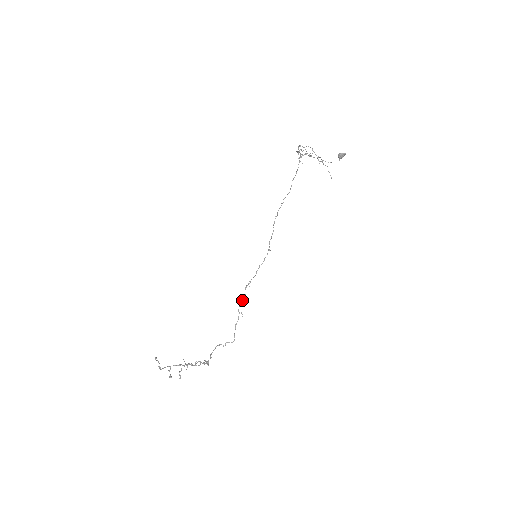
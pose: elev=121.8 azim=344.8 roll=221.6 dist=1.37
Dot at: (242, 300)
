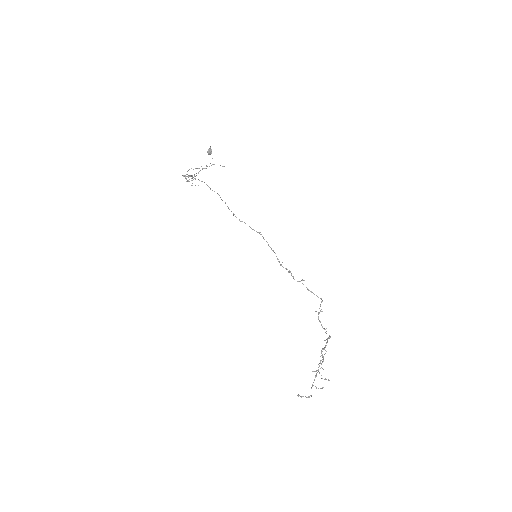
Dot at: occluded
